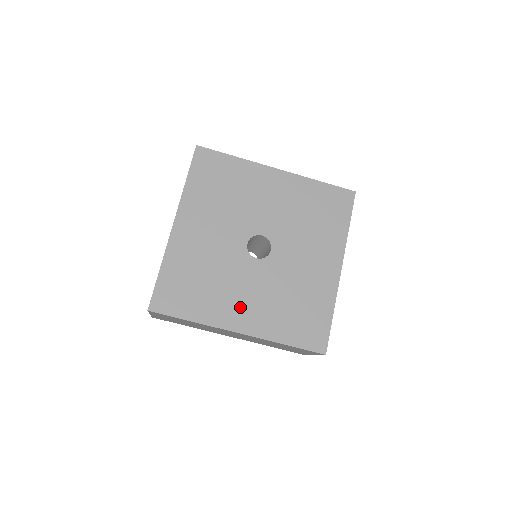
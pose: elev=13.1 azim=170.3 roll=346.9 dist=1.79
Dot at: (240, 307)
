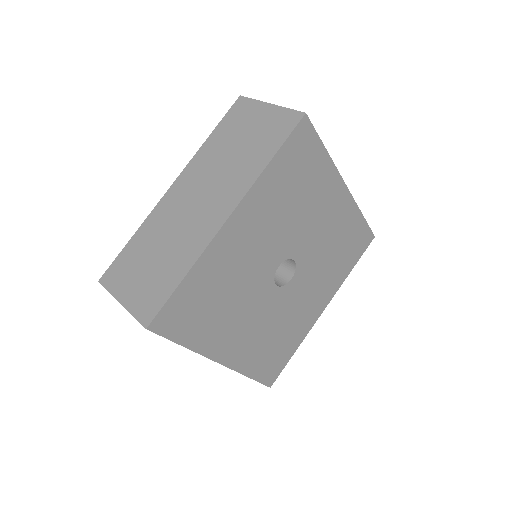
Dot at: (236, 337)
